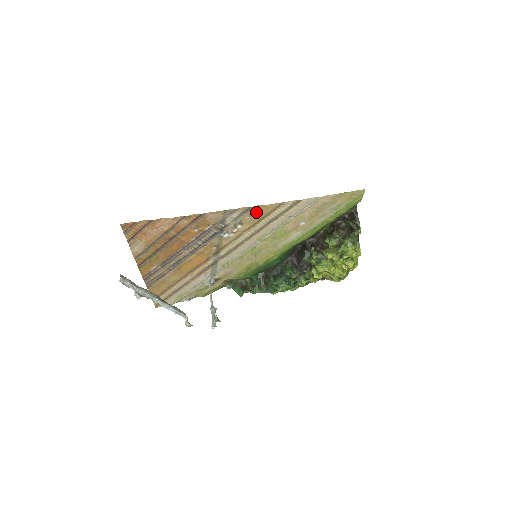
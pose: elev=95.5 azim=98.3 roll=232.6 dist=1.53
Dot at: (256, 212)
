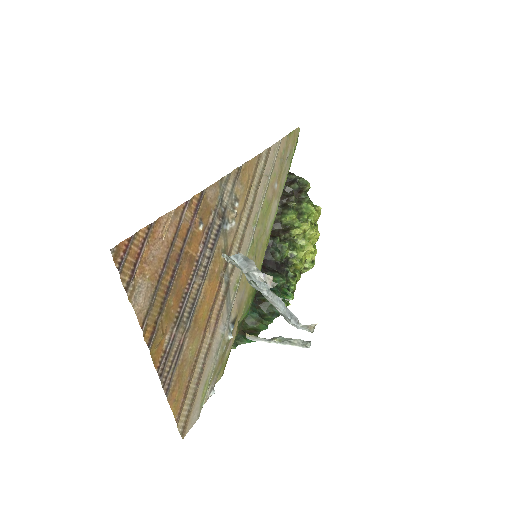
Dot at: (244, 175)
